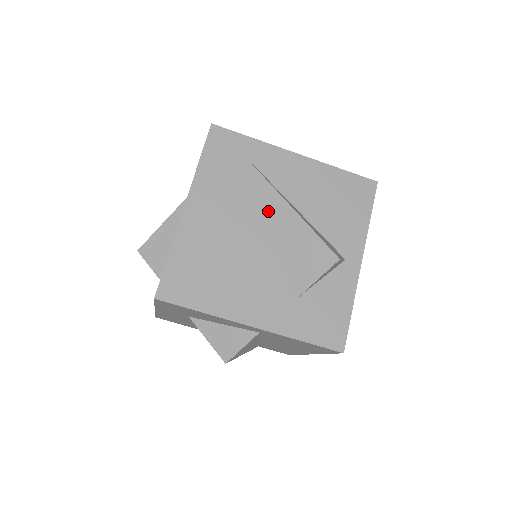
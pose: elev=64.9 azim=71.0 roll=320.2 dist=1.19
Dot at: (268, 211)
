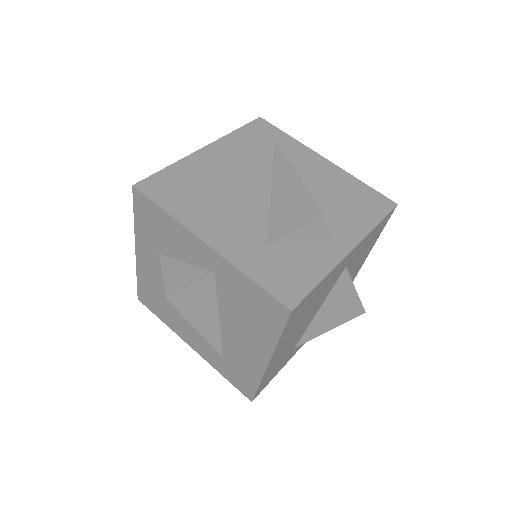
Dot at: (275, 177)
